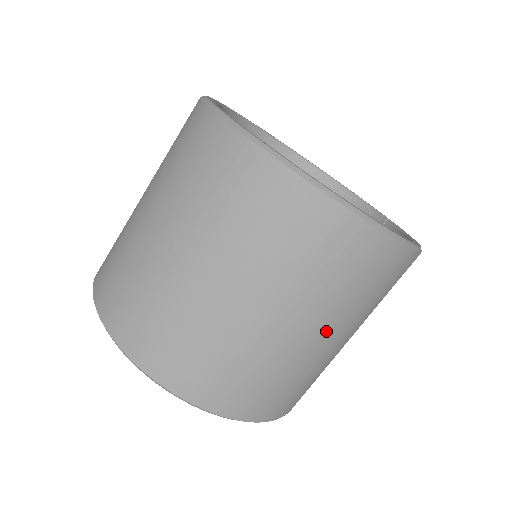
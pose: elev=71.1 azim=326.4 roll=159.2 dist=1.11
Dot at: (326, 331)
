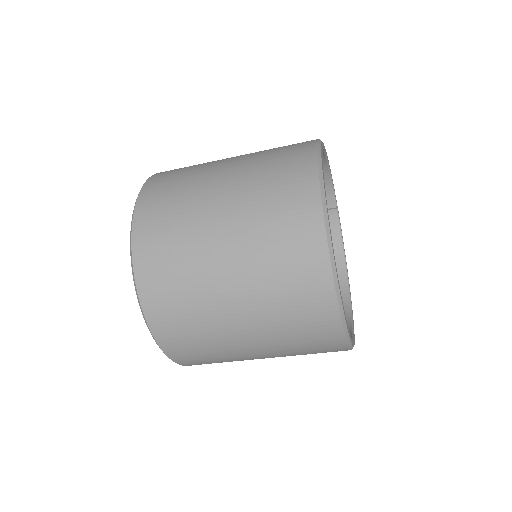
Dot at: occluded
